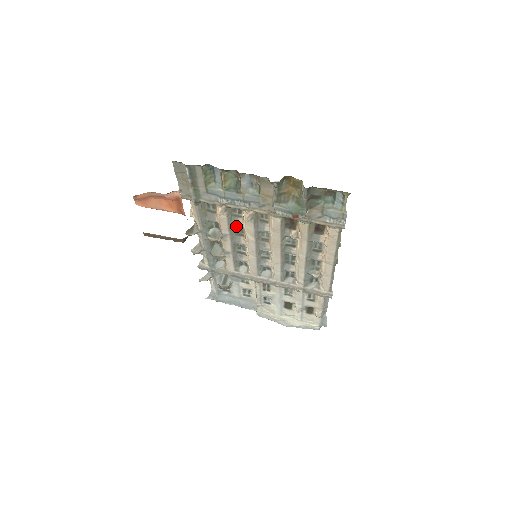
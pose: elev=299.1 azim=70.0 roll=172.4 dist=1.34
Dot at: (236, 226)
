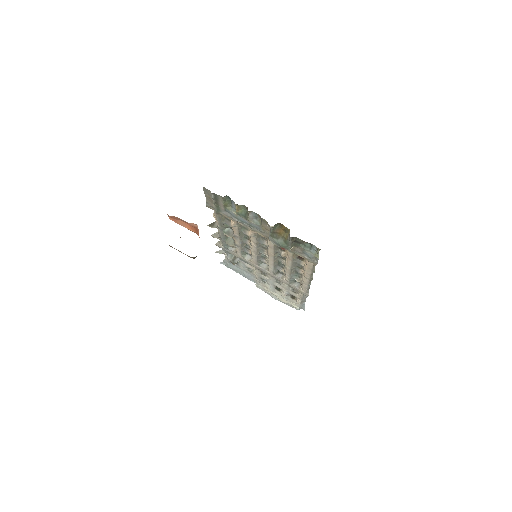
Dot at: occluded
